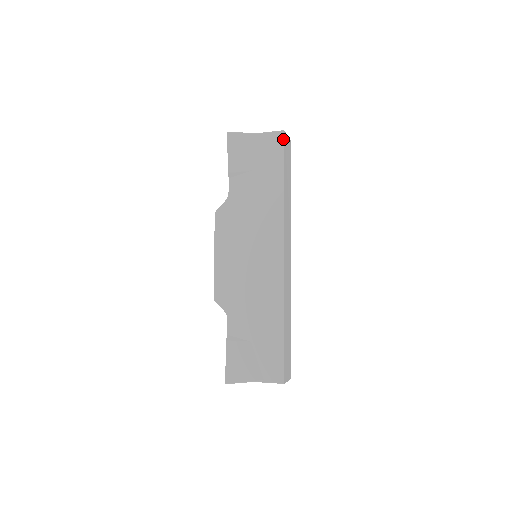
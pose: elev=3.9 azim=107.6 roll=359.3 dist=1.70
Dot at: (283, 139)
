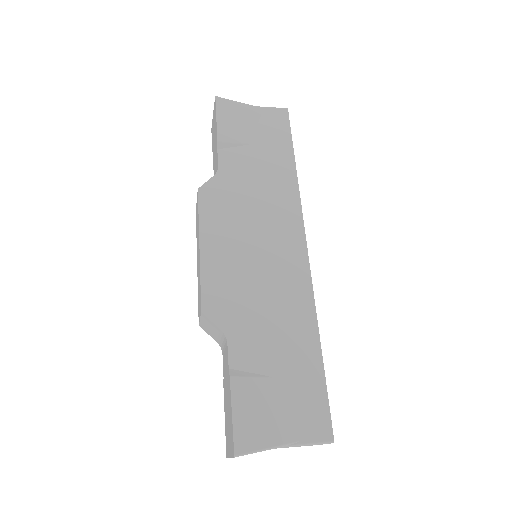
Dot at: (288, 116)
